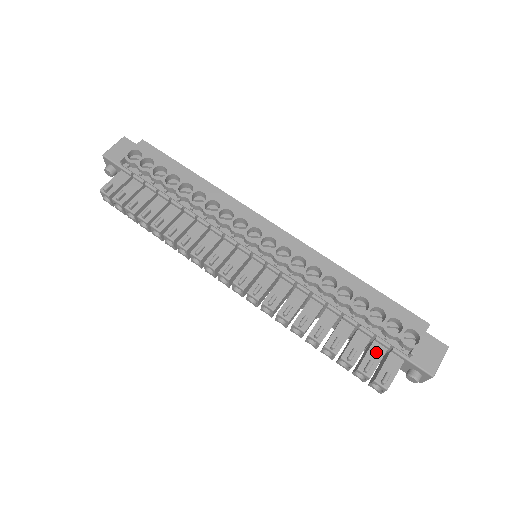
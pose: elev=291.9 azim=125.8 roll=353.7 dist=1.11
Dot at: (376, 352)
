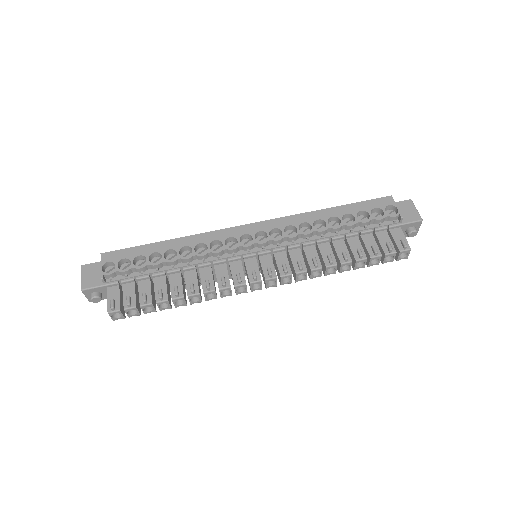
Dot at: (383, 237)
